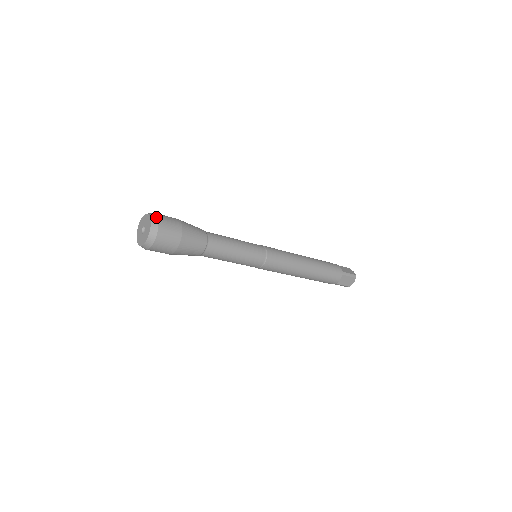
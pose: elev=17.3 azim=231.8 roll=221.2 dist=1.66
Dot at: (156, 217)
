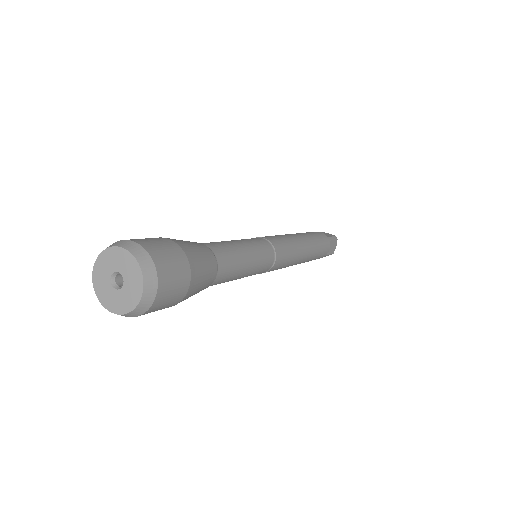
Dot at: (136, 245)
